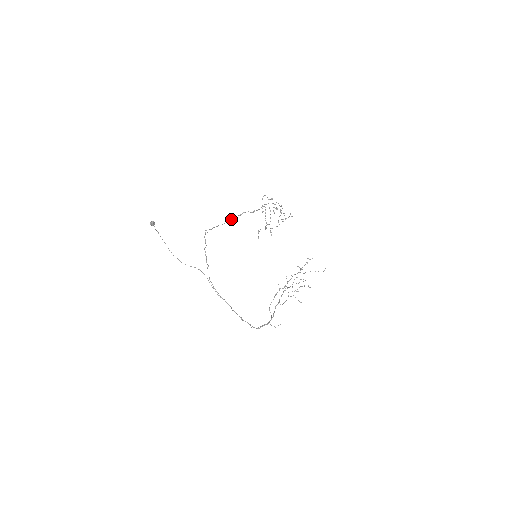
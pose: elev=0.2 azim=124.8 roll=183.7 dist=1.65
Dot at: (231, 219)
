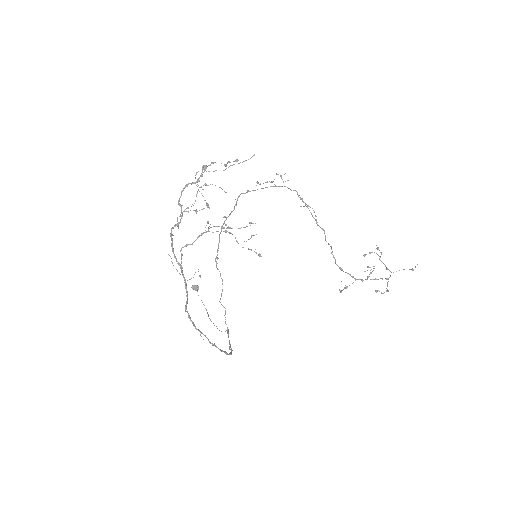
Dot at: occluded
